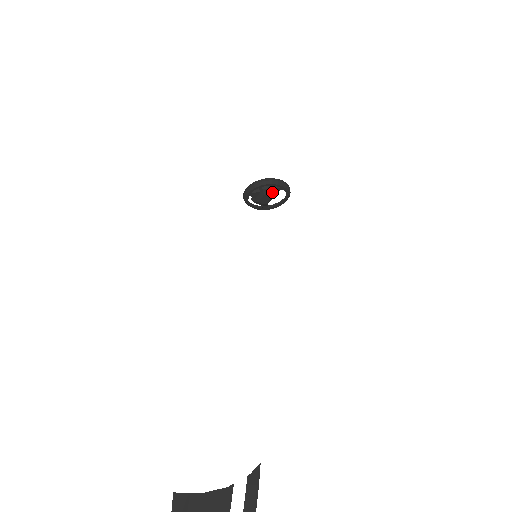
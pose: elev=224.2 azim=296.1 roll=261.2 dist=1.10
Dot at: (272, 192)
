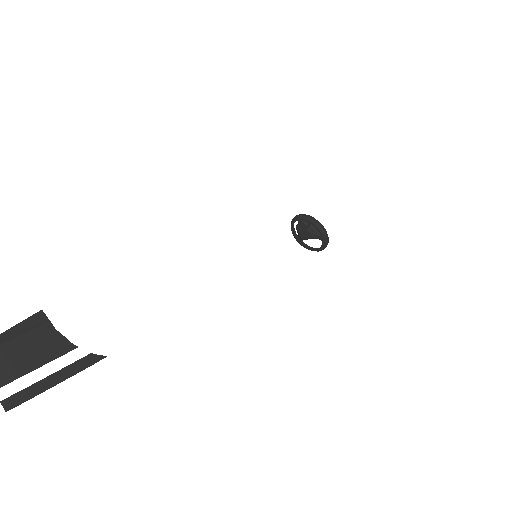
Dot at: (314, 235)
